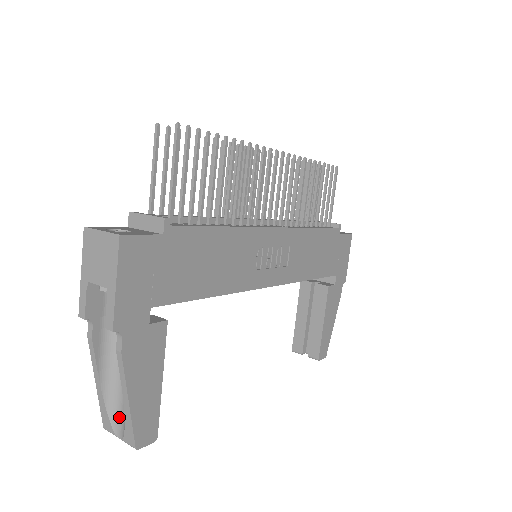
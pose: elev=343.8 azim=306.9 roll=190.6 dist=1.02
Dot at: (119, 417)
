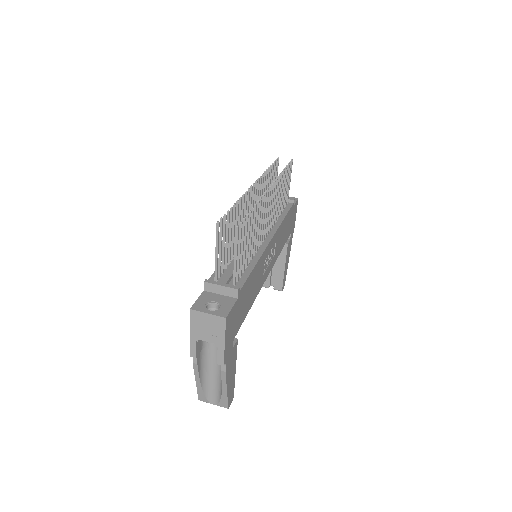
Dot at: (212, 395)
